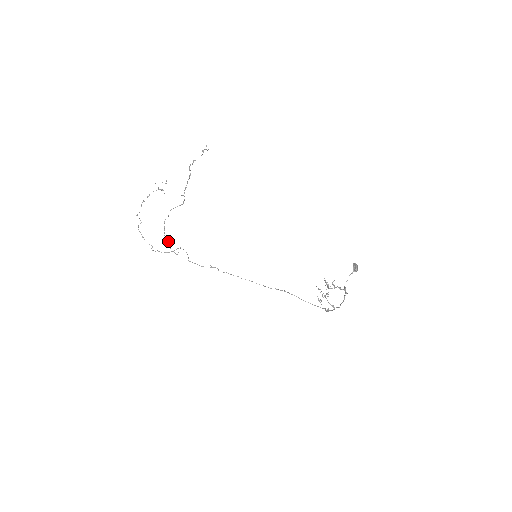
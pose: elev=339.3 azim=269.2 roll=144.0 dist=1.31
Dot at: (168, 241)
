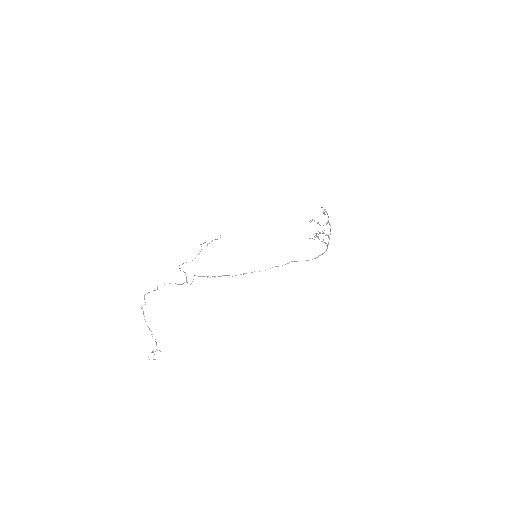
Dot at: (180, 268)
